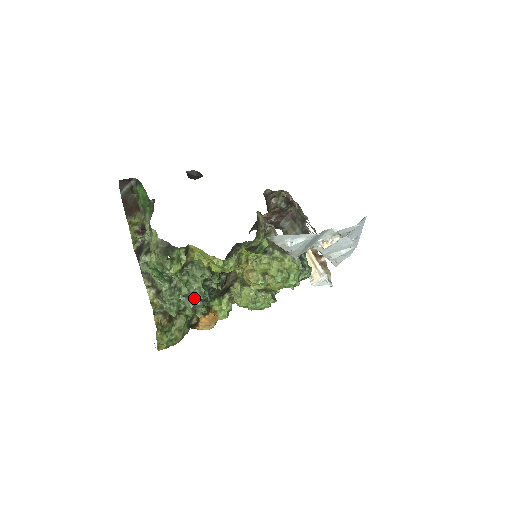
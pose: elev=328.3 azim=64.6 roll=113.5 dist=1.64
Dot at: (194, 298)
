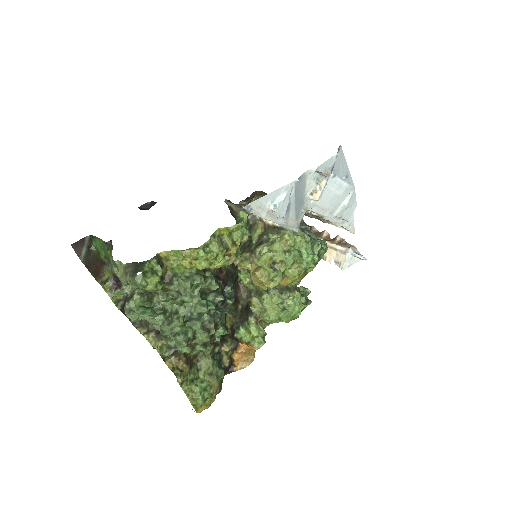
Dot at: (199, 317)
